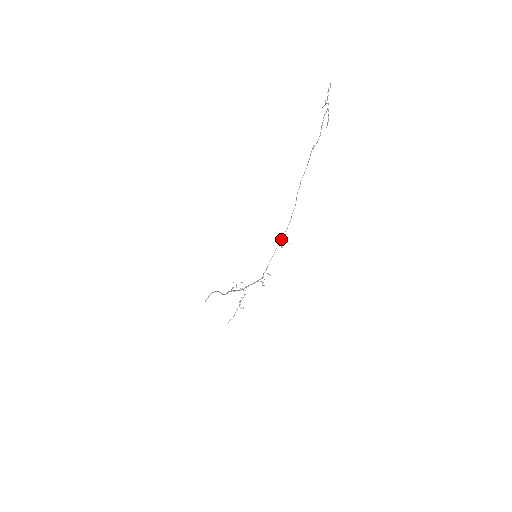
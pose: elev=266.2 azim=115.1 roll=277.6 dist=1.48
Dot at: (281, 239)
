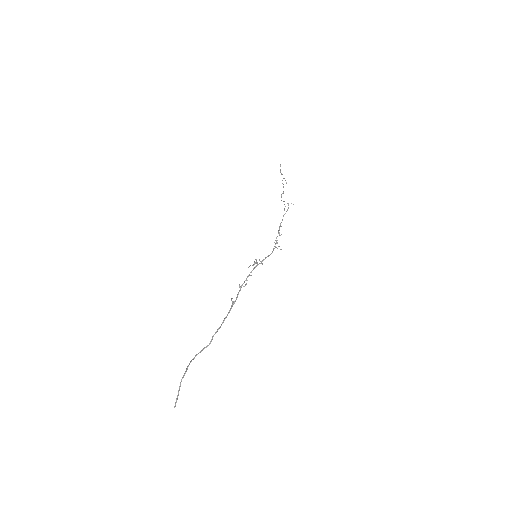
Dot at: occluded
